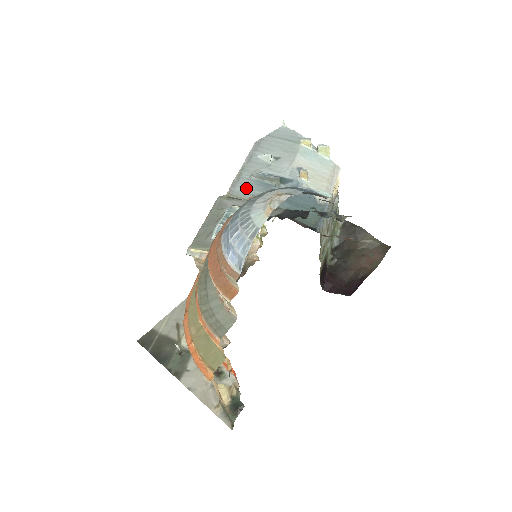
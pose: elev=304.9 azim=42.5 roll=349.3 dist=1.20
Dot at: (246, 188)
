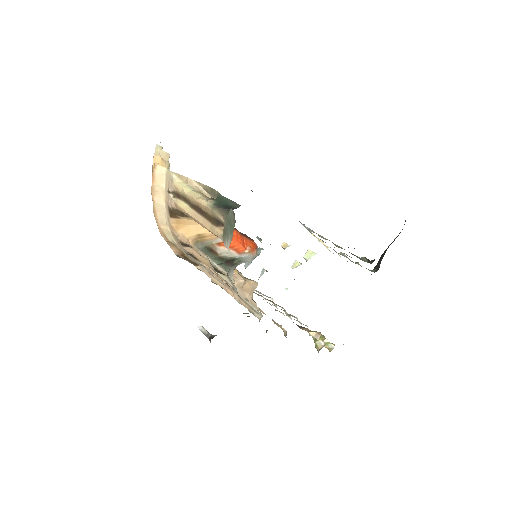
Dot at: occluded
